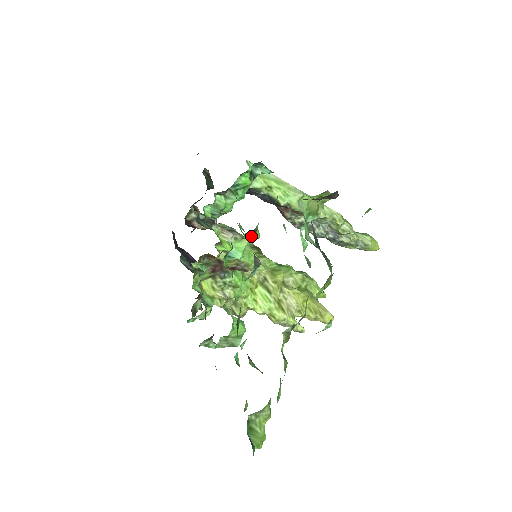
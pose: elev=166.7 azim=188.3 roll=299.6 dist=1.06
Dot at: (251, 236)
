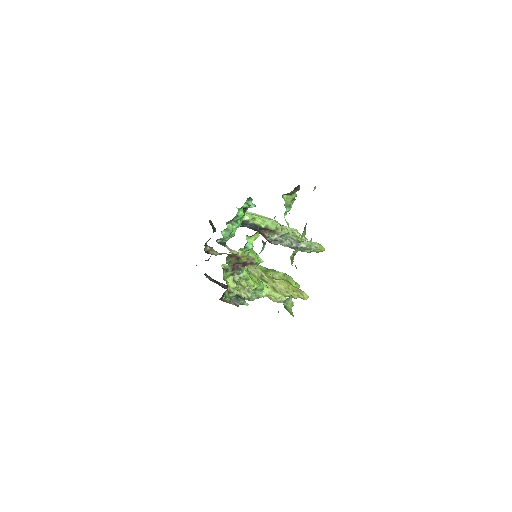
Dot at: (255, 235)
